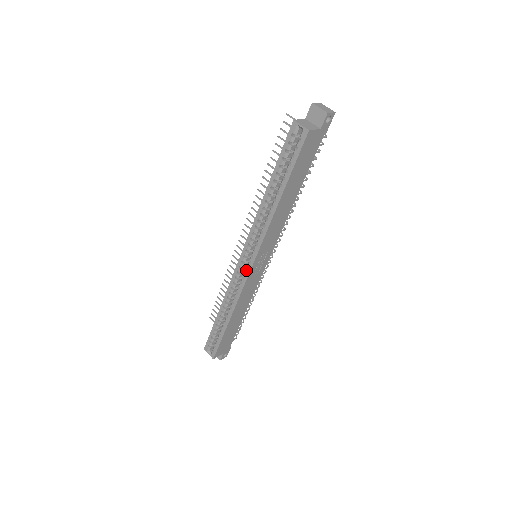
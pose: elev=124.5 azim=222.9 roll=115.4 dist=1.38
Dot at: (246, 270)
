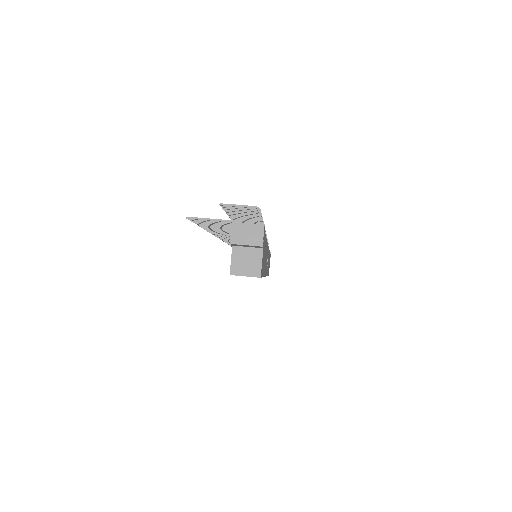
Dot at: occluded
